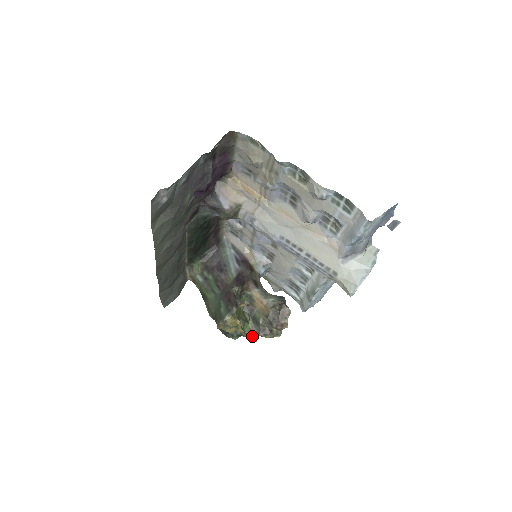
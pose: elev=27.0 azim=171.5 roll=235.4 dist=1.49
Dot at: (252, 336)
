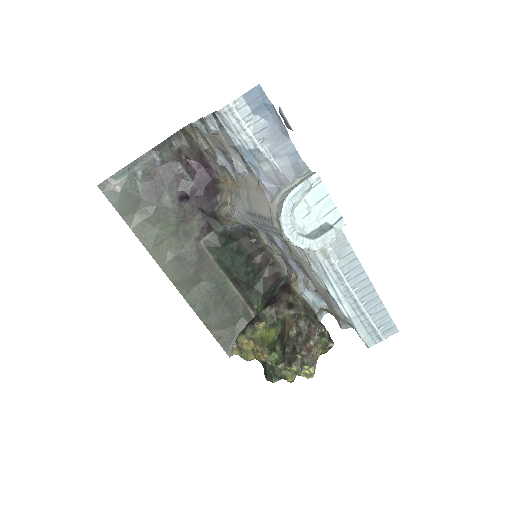
Dot at: occluded
